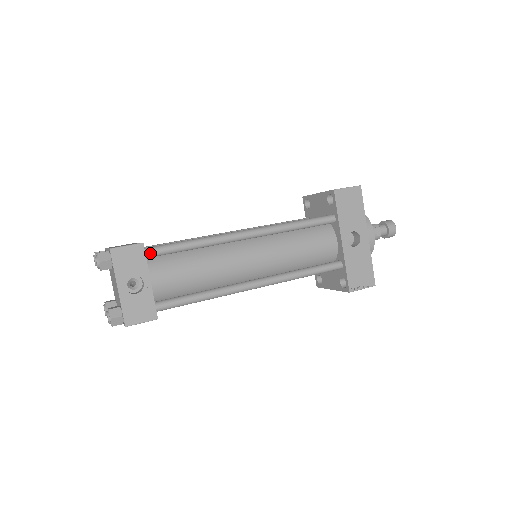
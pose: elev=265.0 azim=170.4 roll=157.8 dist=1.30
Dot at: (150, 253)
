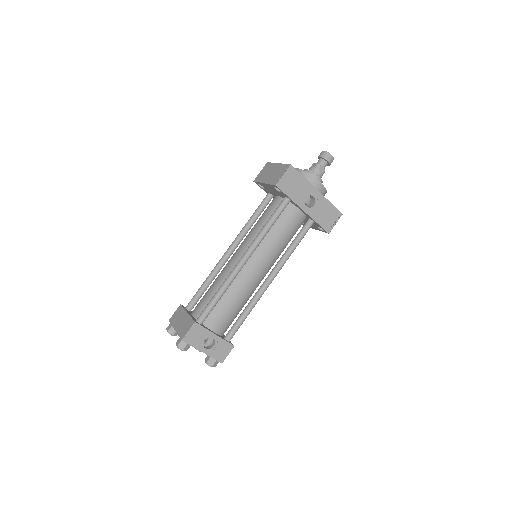
Dot at: (202, 321)
